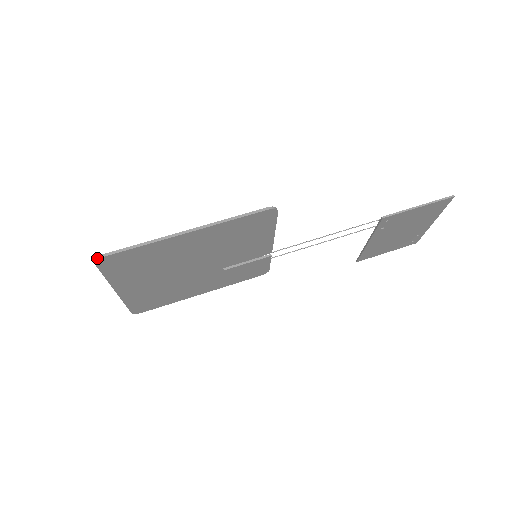
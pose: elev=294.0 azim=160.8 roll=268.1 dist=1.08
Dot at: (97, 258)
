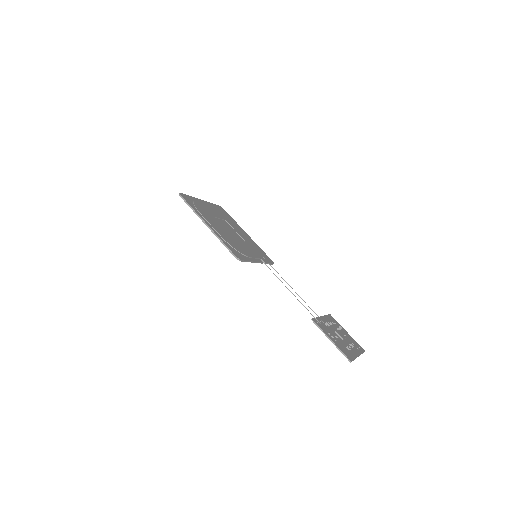
Dot at: (179, 194)
